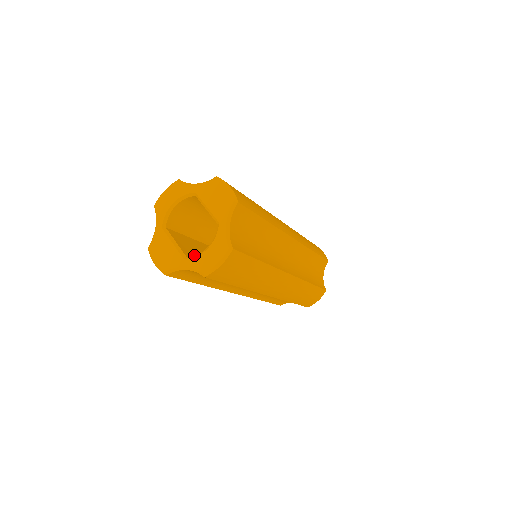
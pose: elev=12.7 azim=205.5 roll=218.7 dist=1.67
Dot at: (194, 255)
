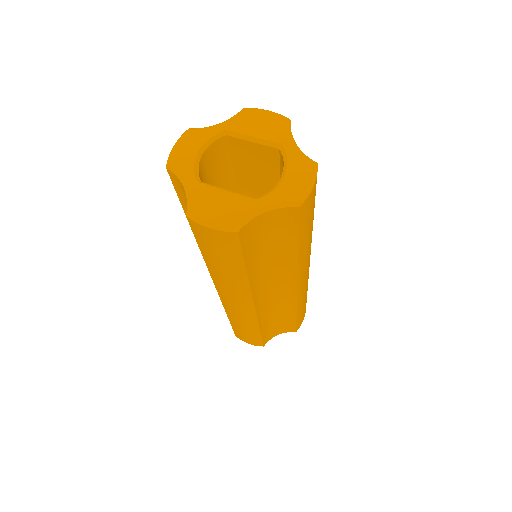
Dot at: occluded
